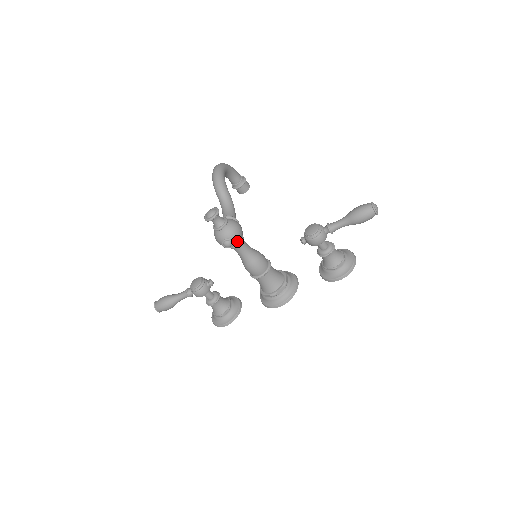
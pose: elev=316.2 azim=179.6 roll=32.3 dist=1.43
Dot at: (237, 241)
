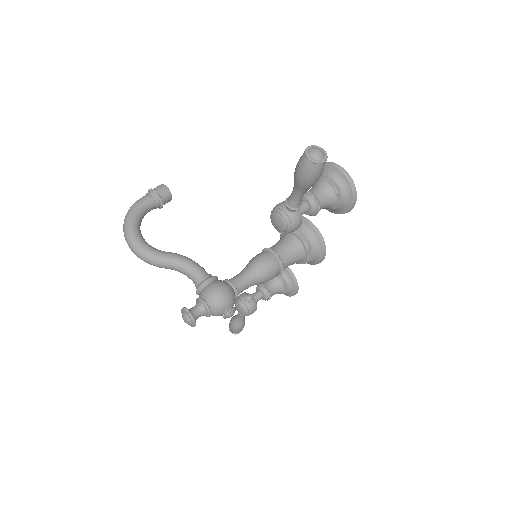
Dot at: (233, 300)
